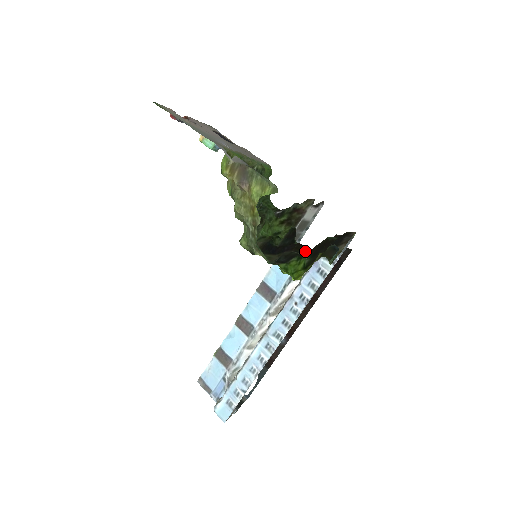
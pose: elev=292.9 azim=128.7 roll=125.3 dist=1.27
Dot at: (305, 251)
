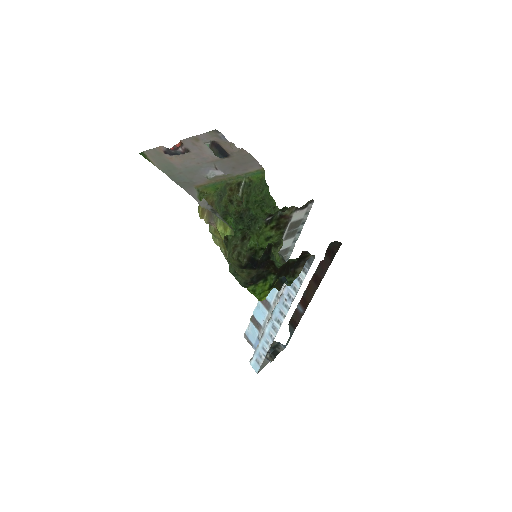
Dot at: (273, 271)
